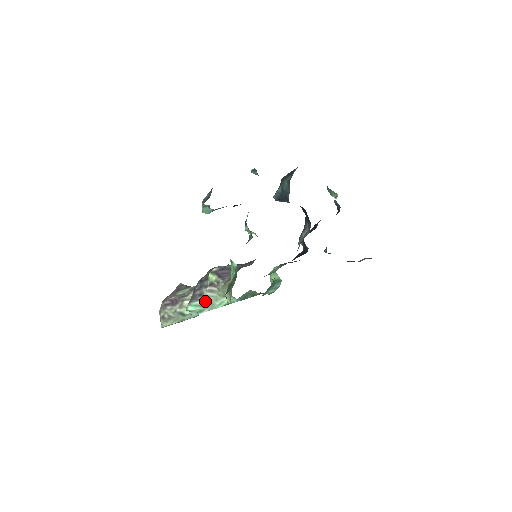
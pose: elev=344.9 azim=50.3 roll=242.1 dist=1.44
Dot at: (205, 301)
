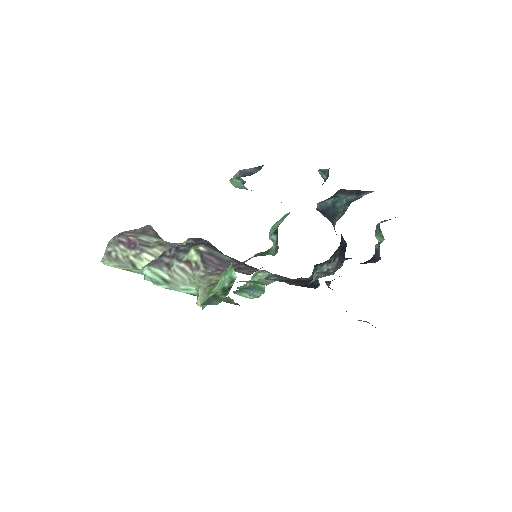
Dot at: (169, 276)
